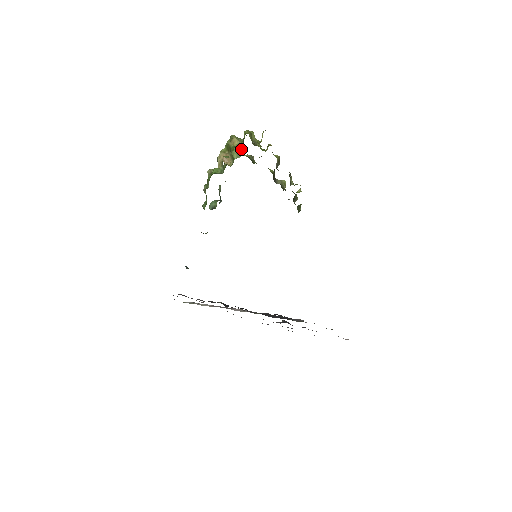
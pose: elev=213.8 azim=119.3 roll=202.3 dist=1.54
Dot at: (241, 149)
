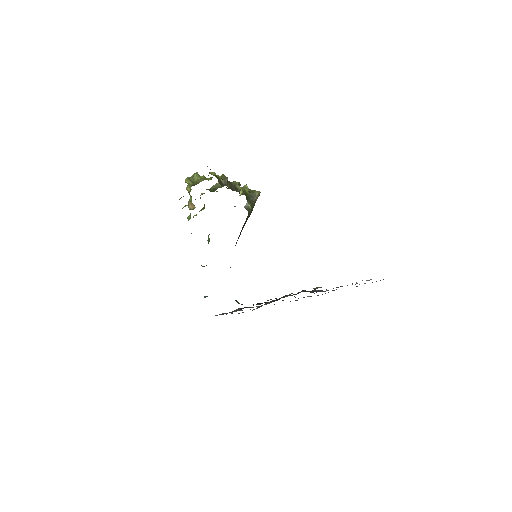
Dot at: occluded
